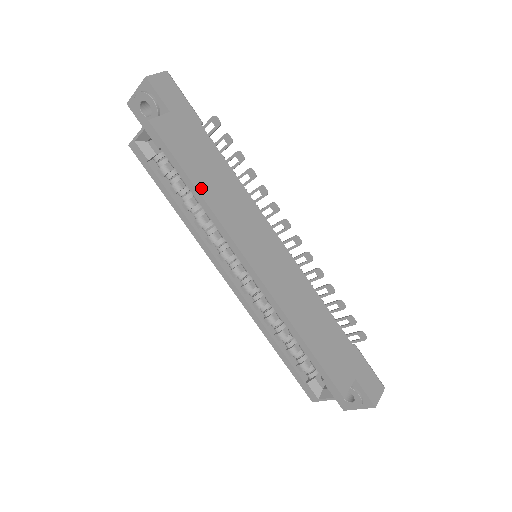
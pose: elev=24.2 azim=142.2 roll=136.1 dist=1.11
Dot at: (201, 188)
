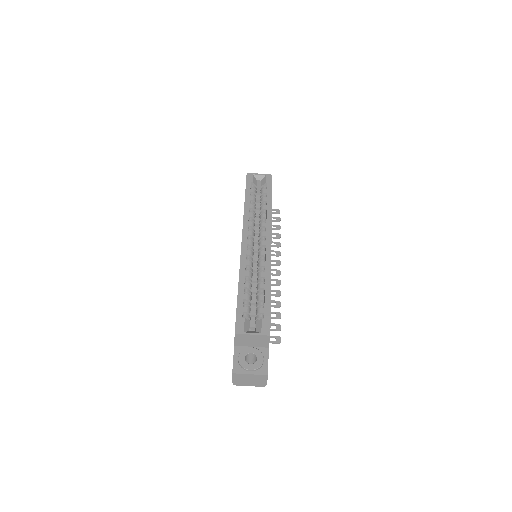
Dot at: occluded
